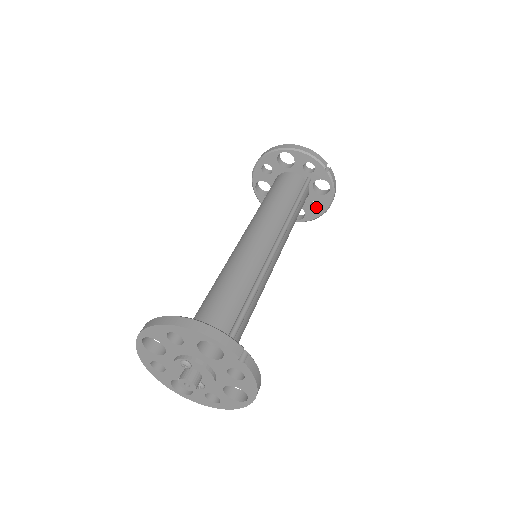
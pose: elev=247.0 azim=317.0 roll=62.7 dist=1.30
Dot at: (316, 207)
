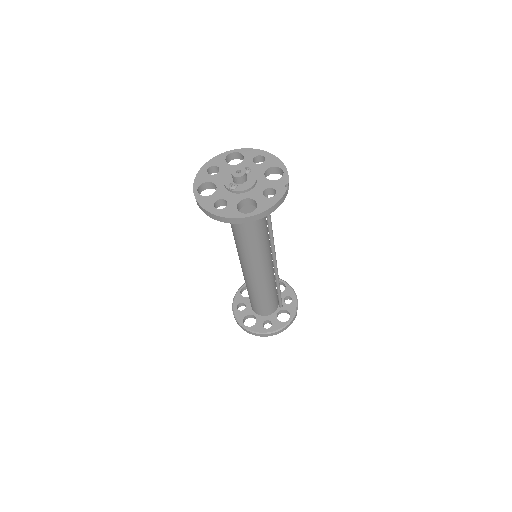
Dot at: occluded
